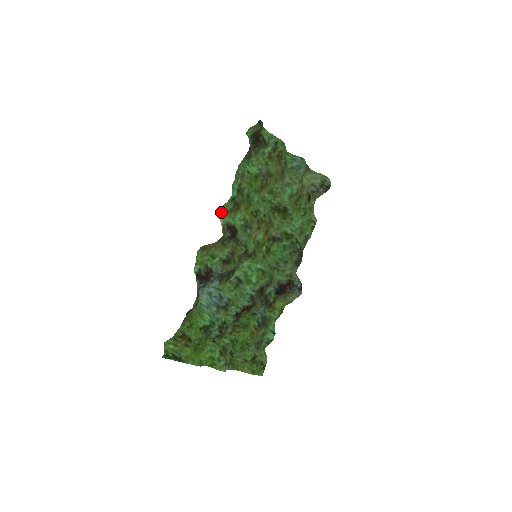
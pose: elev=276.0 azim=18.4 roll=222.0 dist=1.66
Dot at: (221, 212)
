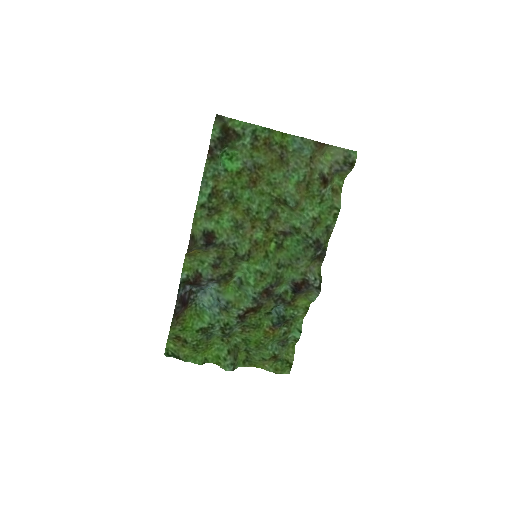
Dot at: (197, 219)
